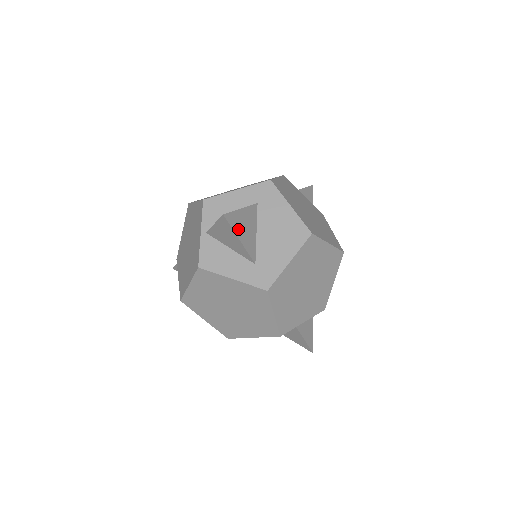
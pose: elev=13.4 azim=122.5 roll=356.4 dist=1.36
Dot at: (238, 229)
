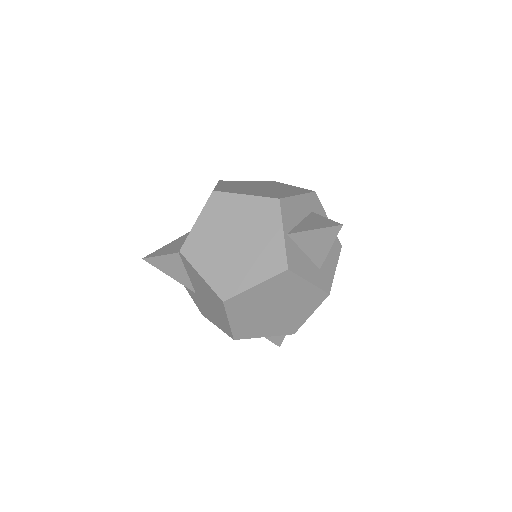
Dot at: occluded
